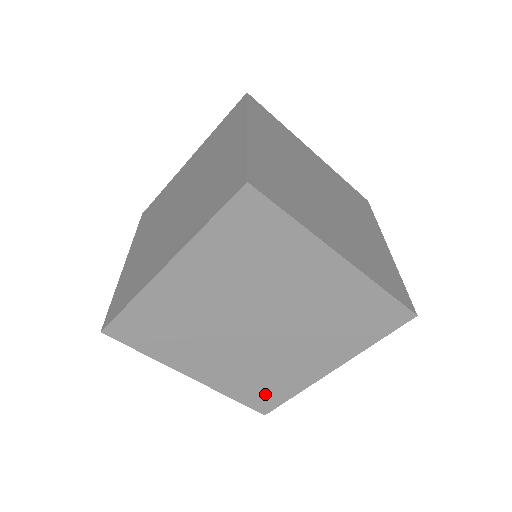
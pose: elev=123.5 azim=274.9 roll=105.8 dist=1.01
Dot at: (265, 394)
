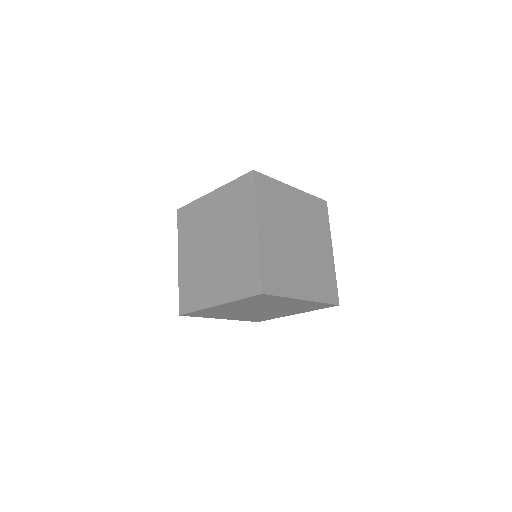
Dot at: (259, 319)
